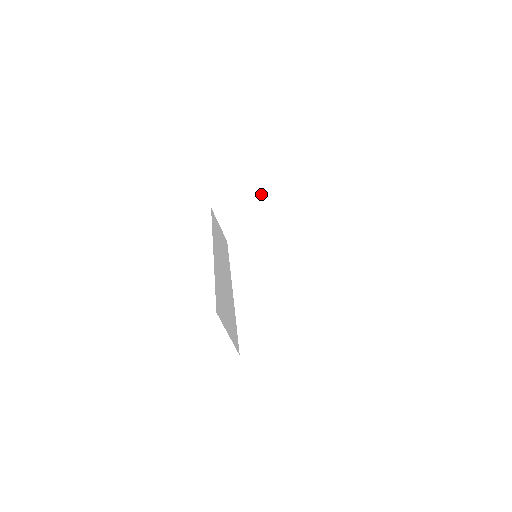
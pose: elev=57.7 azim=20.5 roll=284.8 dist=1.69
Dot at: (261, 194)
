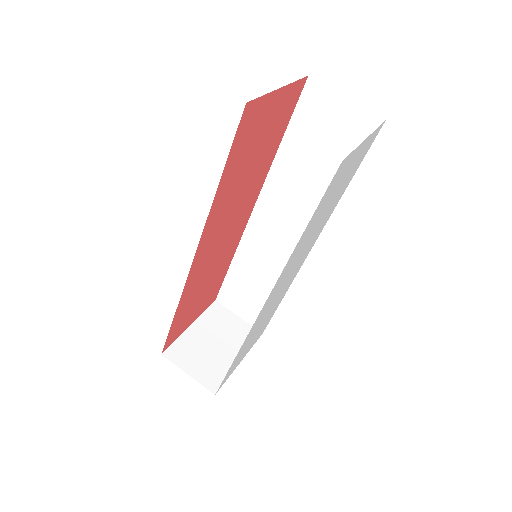
Dot at: (214, 314)
